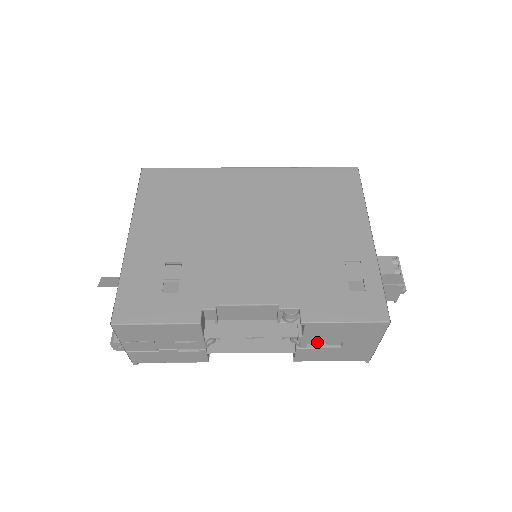
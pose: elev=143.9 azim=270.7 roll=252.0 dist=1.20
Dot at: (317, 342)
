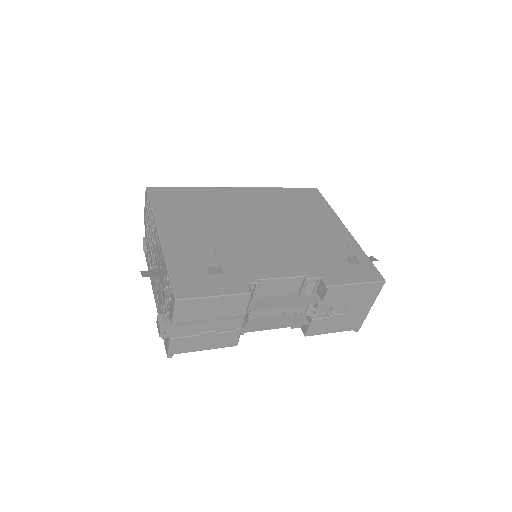
Dot at: (328, 311)
